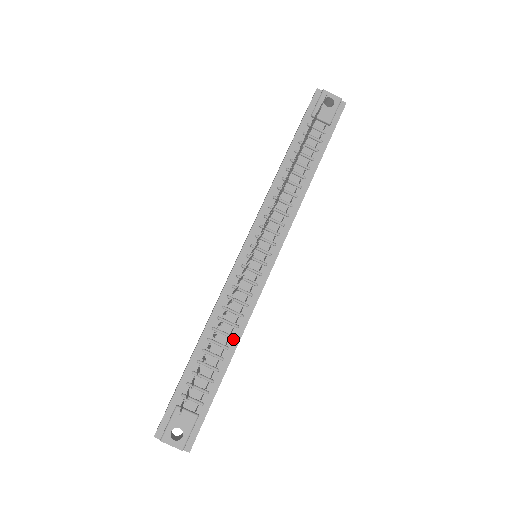
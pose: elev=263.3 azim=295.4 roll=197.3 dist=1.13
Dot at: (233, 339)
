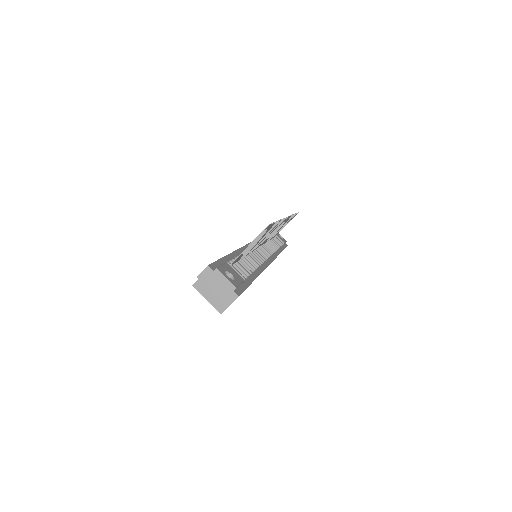
Dot at: (257, 269)
